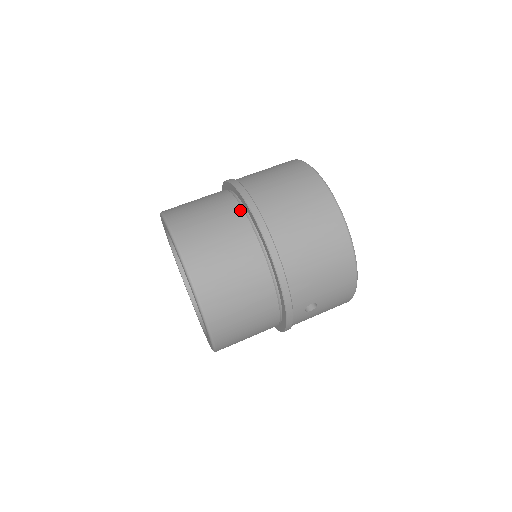
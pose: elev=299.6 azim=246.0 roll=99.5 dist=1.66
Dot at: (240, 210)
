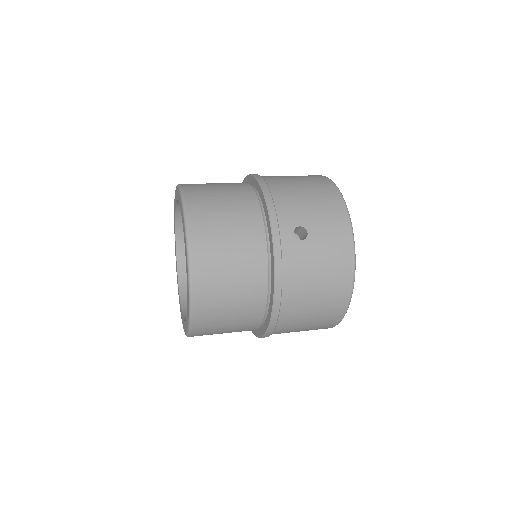
Dot at: occluded
